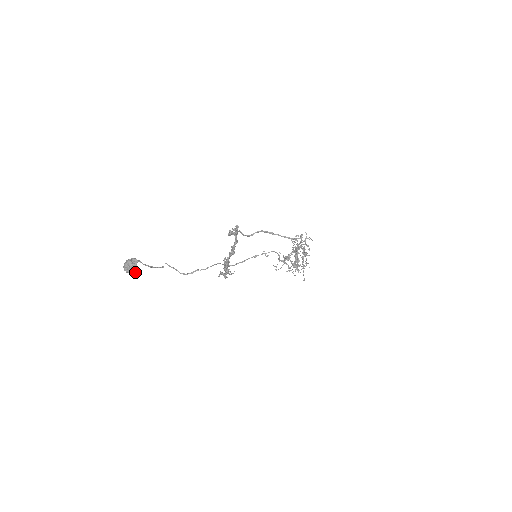
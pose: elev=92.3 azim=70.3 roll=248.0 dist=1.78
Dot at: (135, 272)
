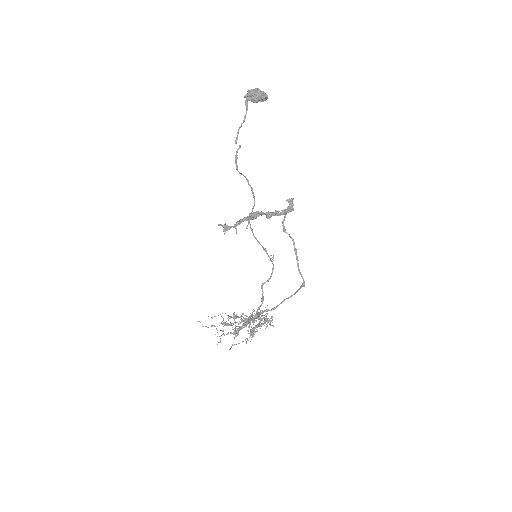
Dot at: (258, 98)
